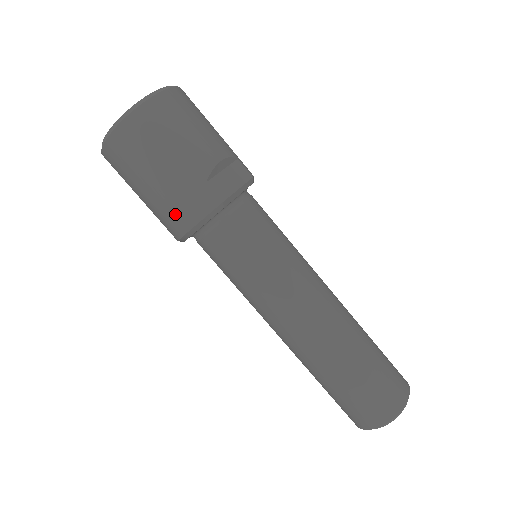
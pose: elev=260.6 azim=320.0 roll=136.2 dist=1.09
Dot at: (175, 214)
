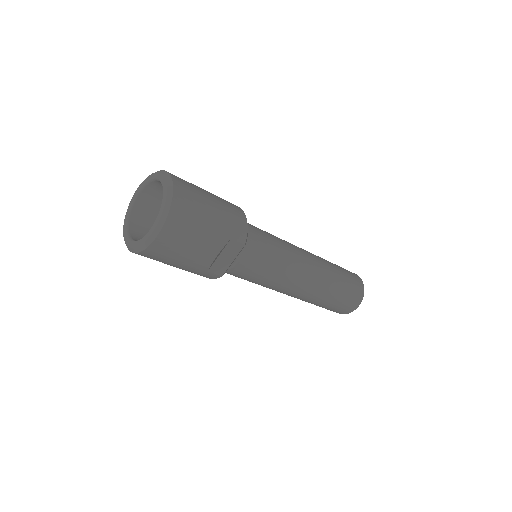
Dot at: occluded
